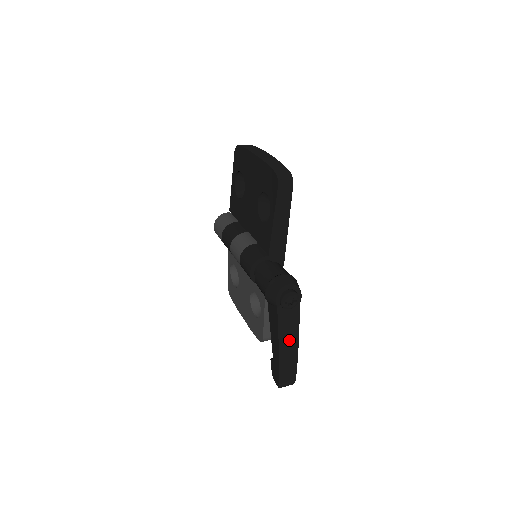
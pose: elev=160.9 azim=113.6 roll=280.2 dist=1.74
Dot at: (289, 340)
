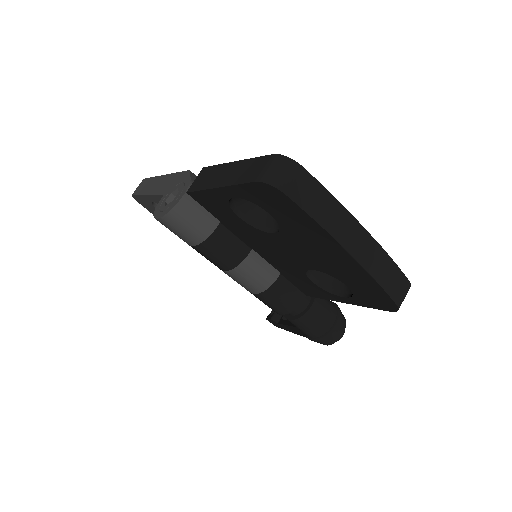
Dot at: occluded
